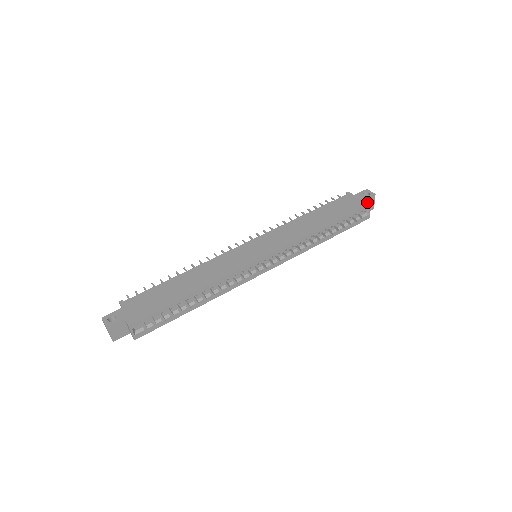
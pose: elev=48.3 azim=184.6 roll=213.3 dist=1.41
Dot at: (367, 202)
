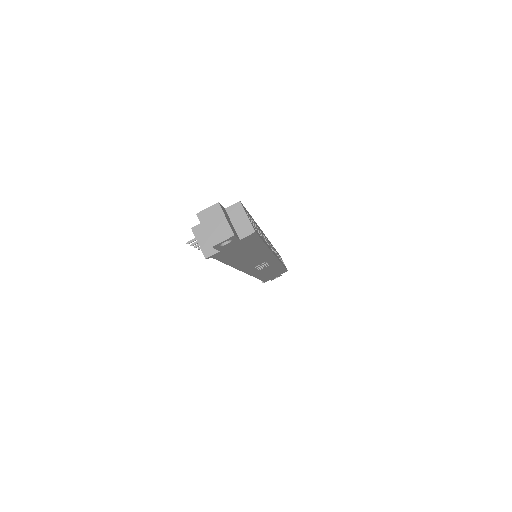
Dot at: occluded
